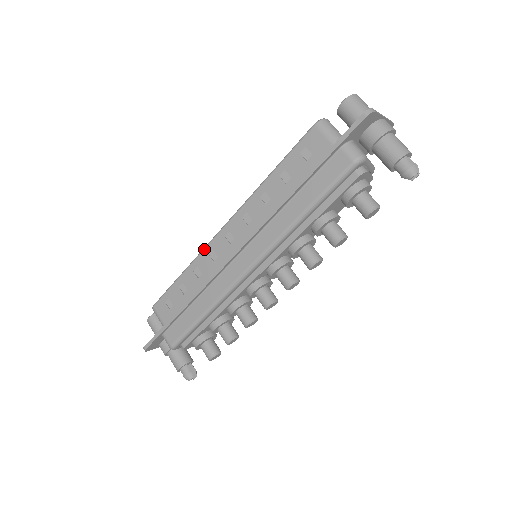
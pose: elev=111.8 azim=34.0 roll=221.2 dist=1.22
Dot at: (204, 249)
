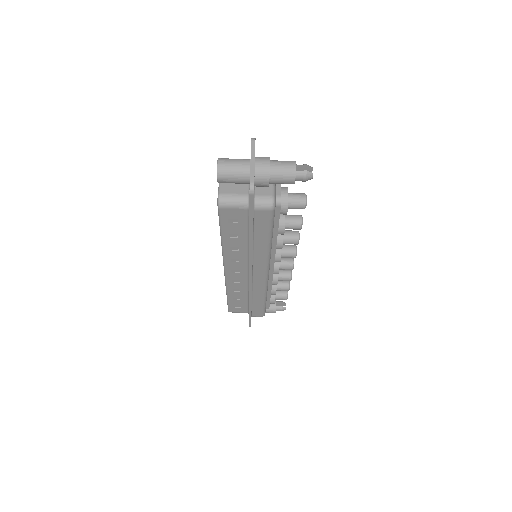
Dot at: (226, 283)
